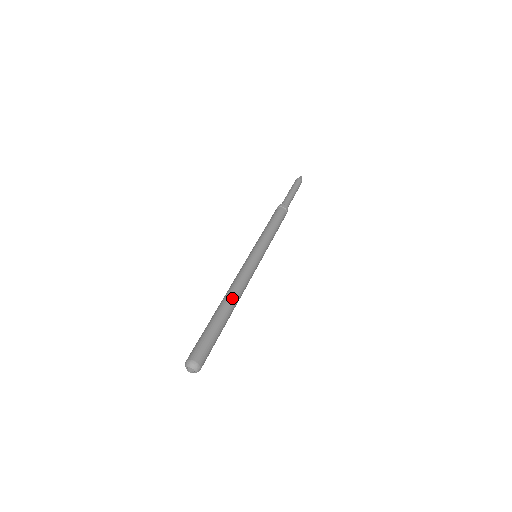
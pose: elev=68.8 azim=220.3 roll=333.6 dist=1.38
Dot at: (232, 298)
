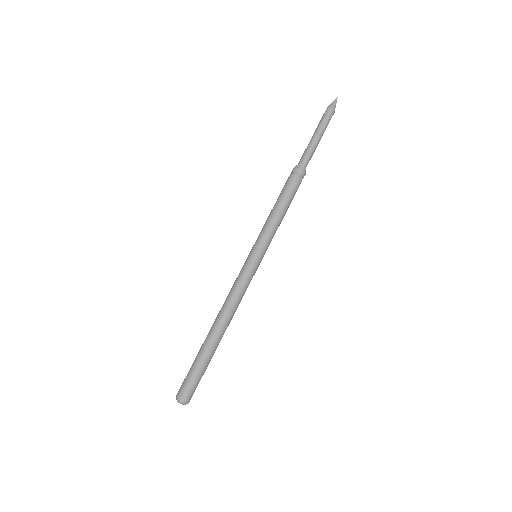
Dot at: (222, 325)
